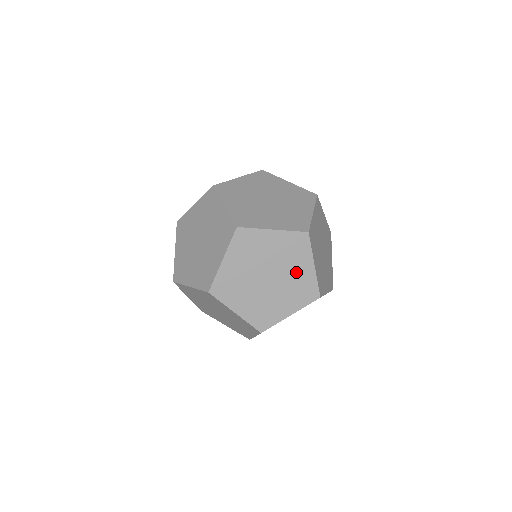
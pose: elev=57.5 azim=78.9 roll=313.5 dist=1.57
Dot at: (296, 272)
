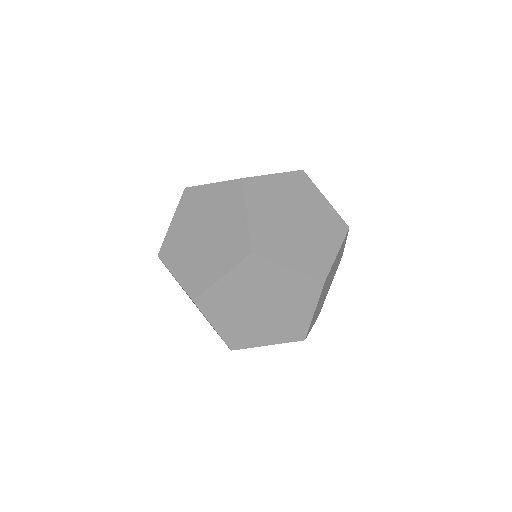
Dot at: (293, 312)
